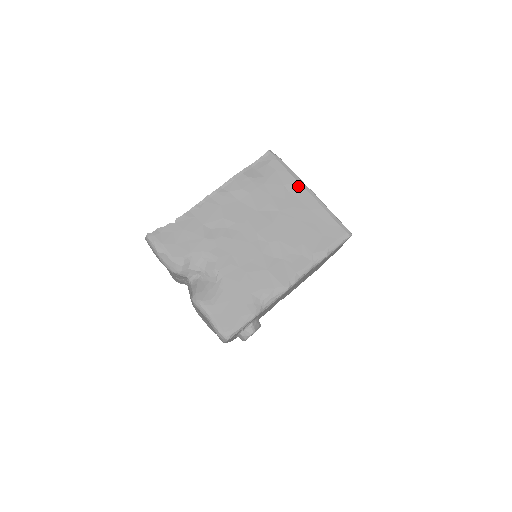
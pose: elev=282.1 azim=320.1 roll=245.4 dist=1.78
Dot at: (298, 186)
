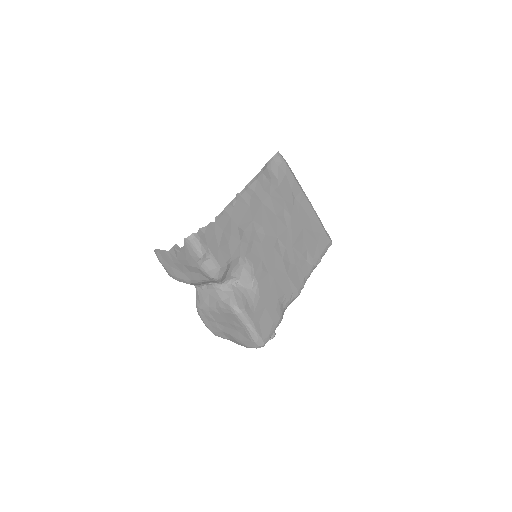
Dot at: (301, 193)
